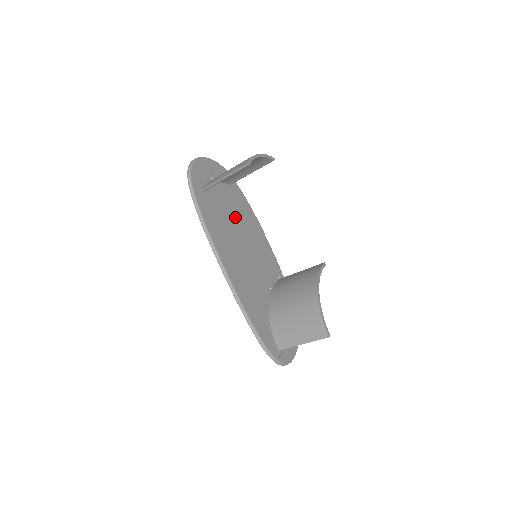
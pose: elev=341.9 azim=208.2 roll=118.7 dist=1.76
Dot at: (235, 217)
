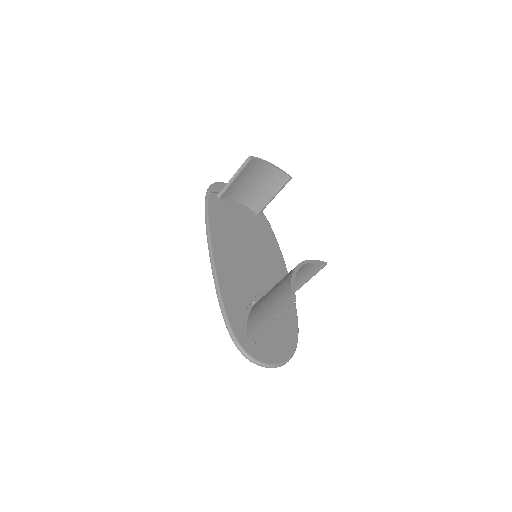
Dot at: (250, 231)
